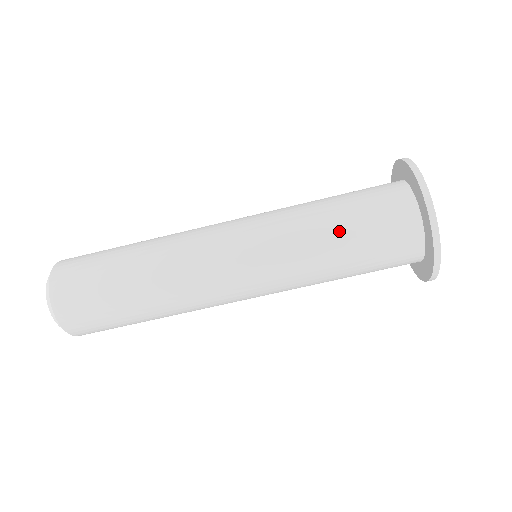
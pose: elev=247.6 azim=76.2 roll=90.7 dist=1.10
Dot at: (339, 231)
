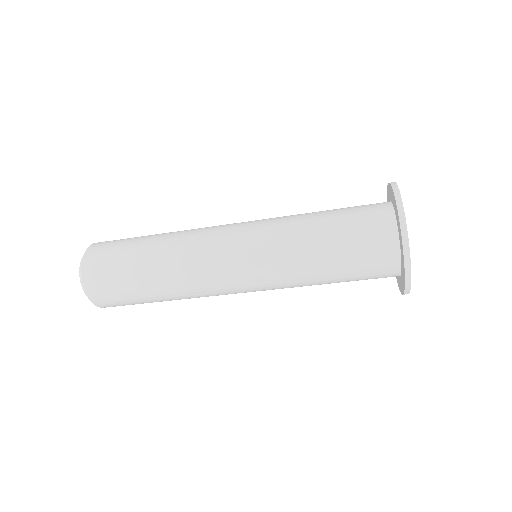
Dot at: (327, 257)
